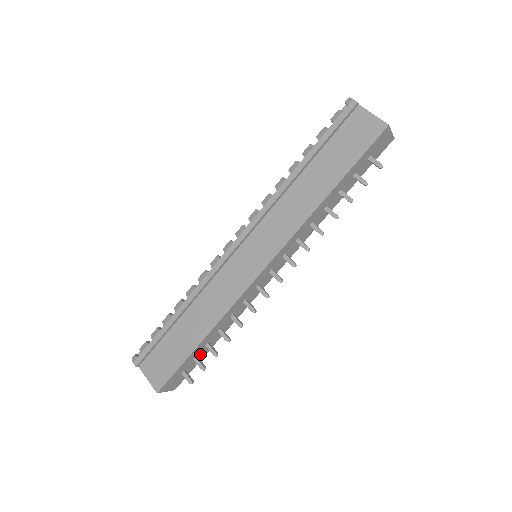
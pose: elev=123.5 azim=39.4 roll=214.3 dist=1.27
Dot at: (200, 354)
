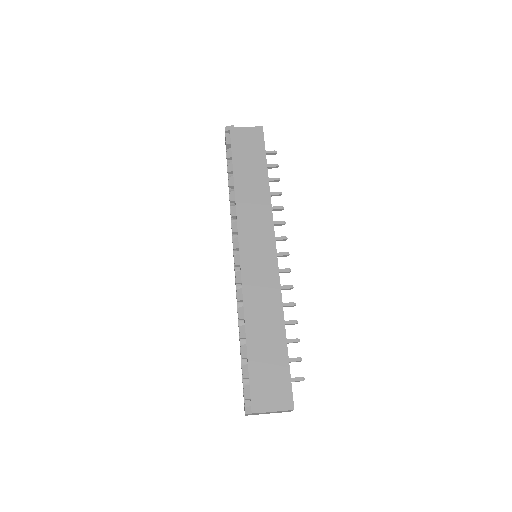
Dot at: occluded
